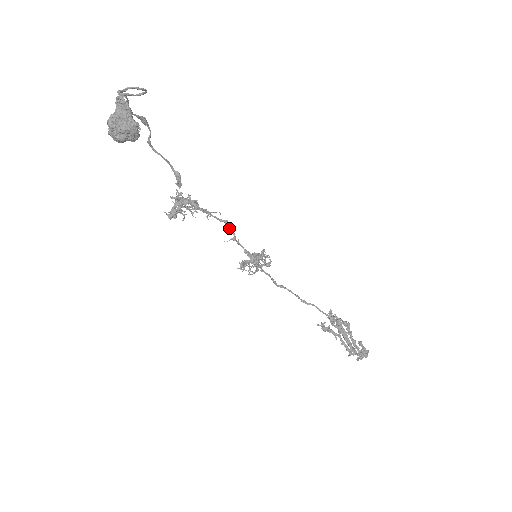
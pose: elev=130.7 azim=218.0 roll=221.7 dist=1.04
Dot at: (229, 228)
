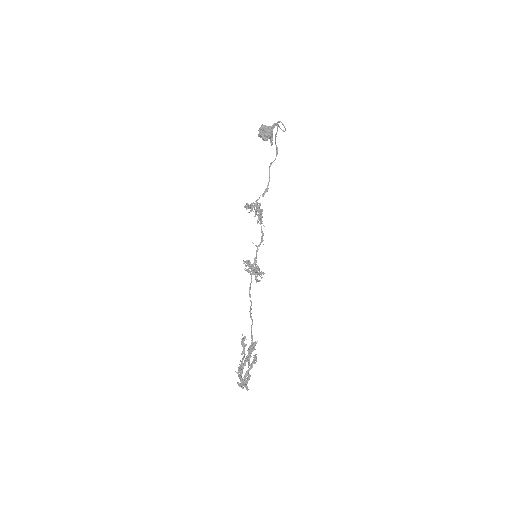
Dot at: (261, 239)
